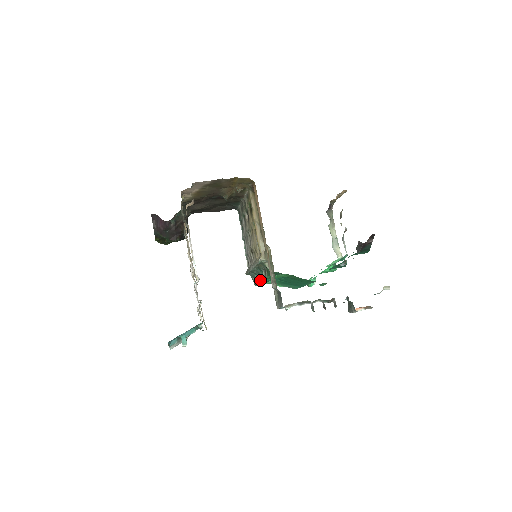
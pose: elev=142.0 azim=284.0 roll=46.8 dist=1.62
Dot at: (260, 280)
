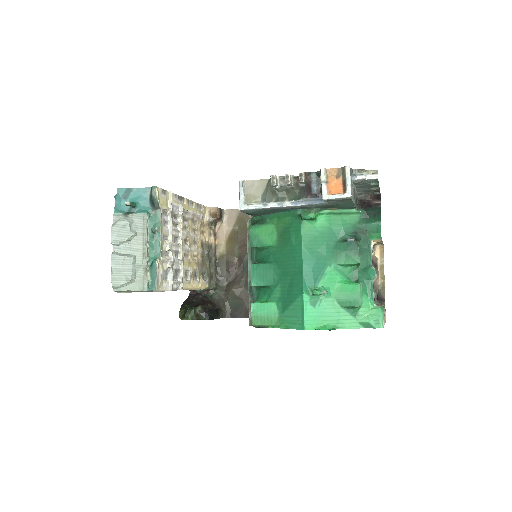
Dot at: occluded
